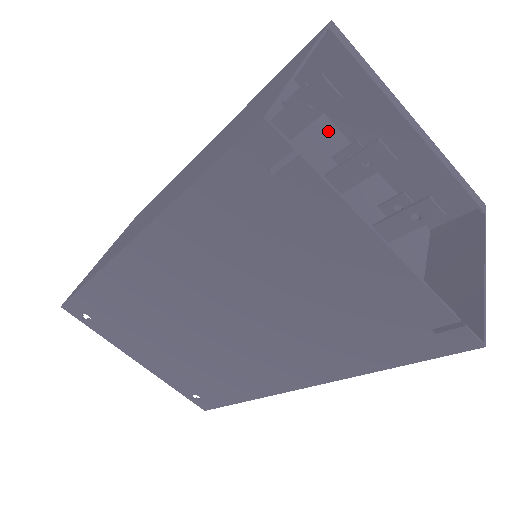
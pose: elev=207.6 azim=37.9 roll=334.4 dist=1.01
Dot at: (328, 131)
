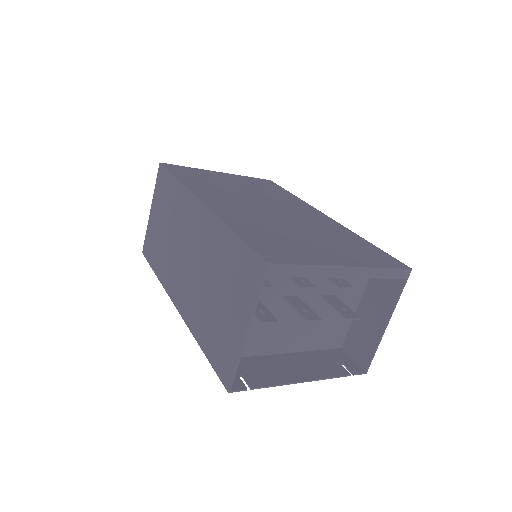
Dot at: occluded
